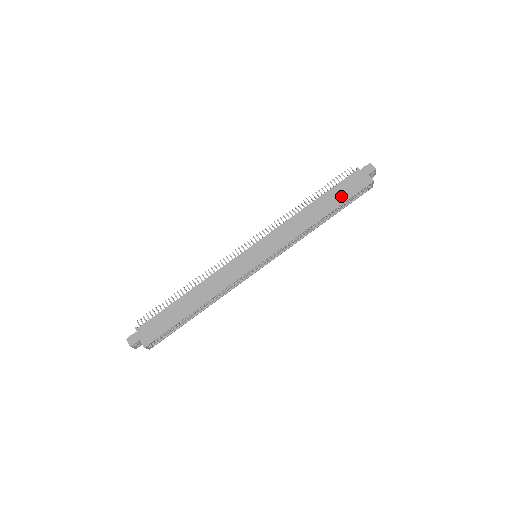
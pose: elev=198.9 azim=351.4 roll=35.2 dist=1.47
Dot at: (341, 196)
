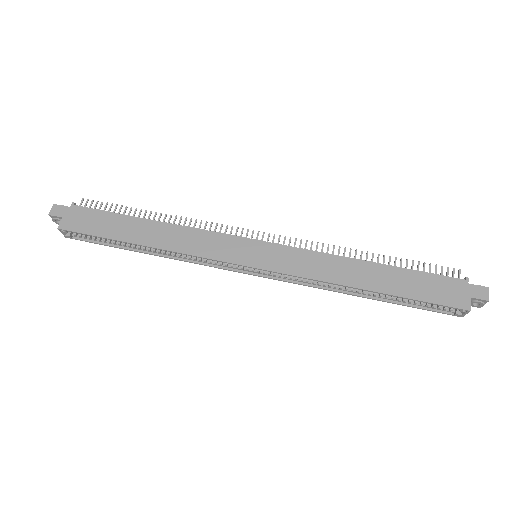
Dot at: (414, 288)
